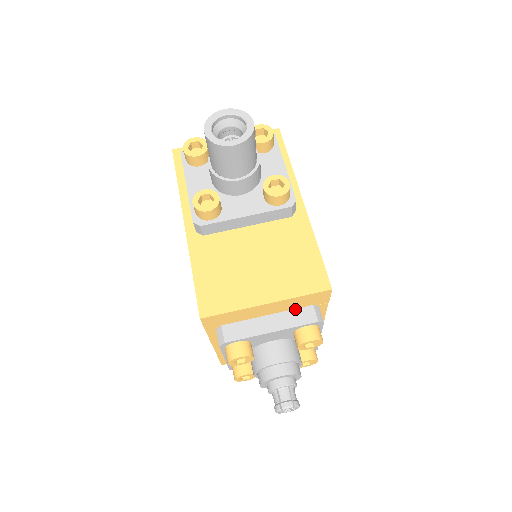
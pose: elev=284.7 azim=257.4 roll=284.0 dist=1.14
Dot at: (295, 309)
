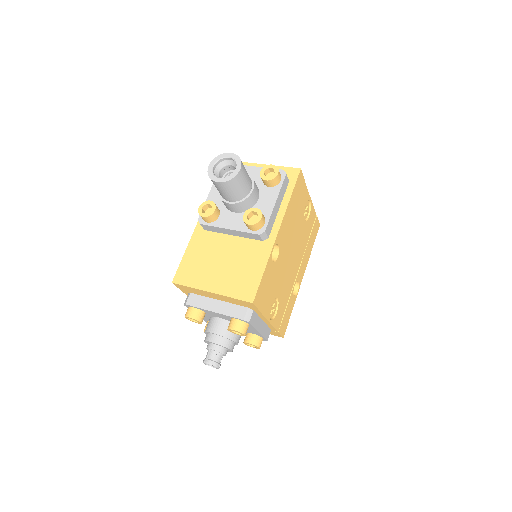
Dot at: (236, 304)
